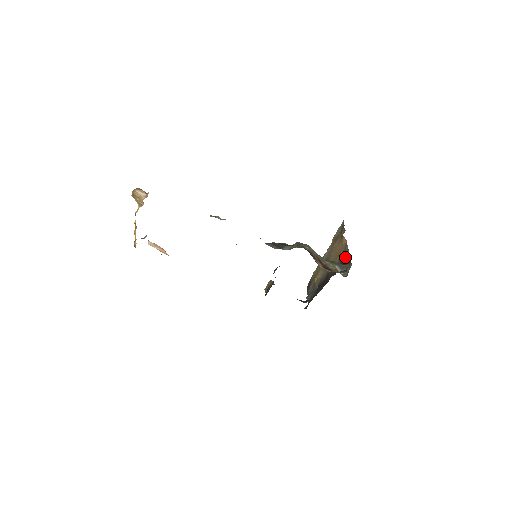
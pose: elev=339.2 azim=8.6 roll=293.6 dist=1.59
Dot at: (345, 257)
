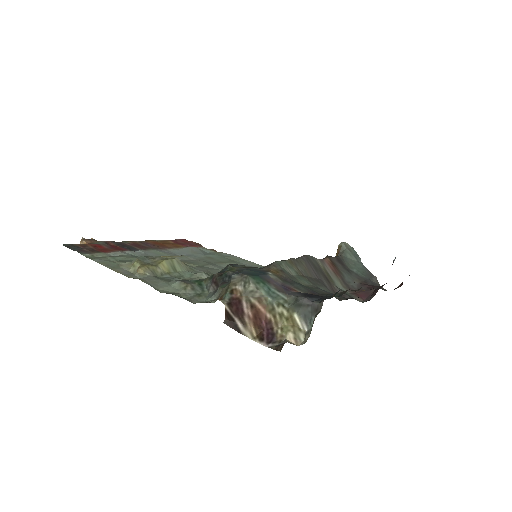
Dot at: occluded
